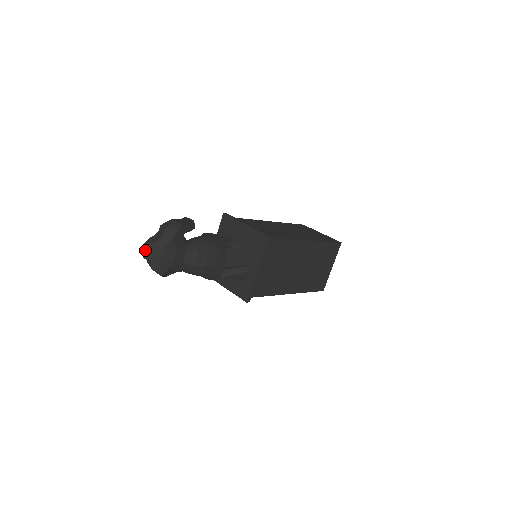
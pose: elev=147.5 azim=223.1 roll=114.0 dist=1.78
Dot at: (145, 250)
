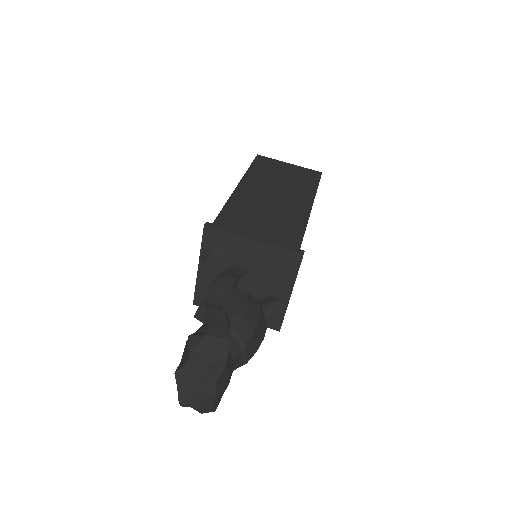
Dot at: (184, 400)
